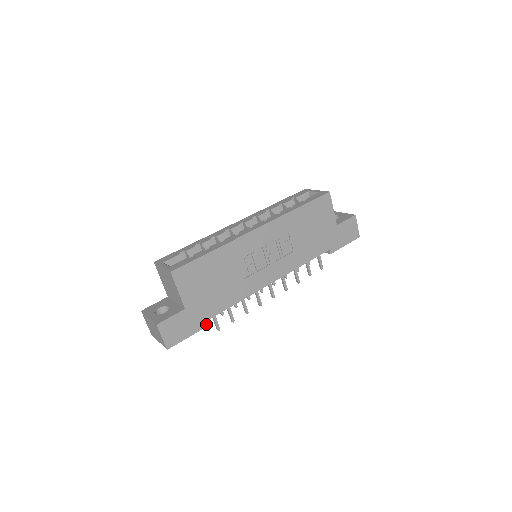
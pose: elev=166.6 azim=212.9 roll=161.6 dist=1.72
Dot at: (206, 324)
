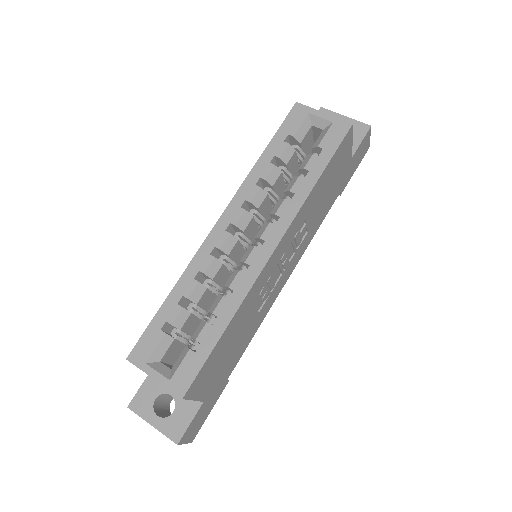
Dot at: (225, 385)
